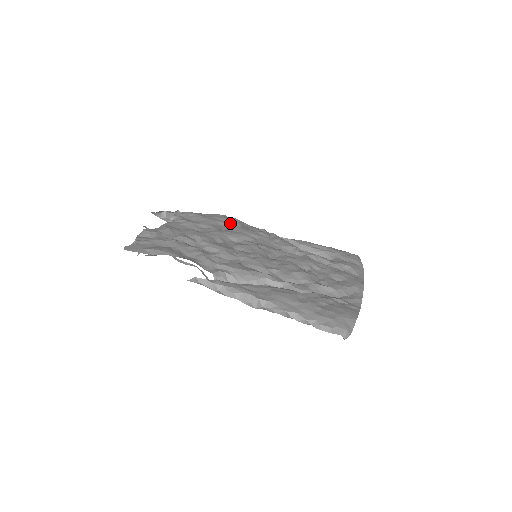
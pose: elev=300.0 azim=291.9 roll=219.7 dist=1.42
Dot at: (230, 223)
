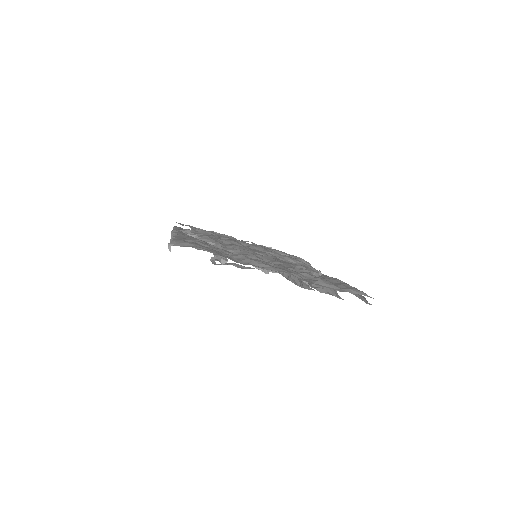
Dot at: (291, 256)
